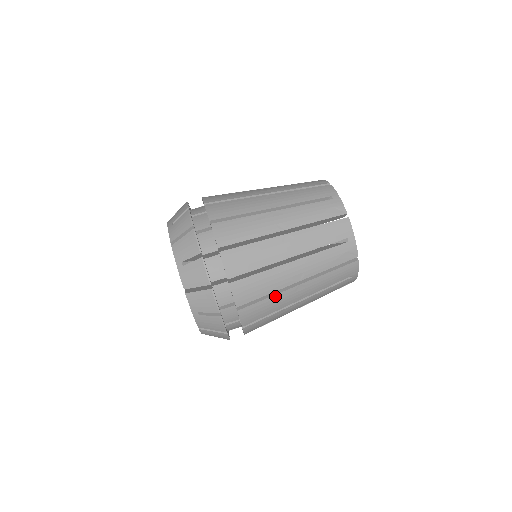
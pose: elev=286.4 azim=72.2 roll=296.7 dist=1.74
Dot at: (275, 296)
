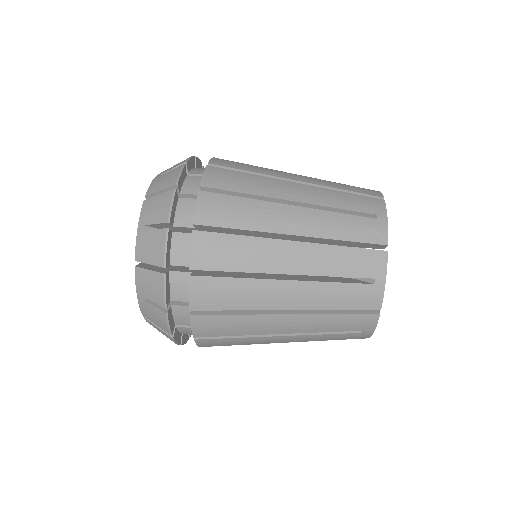
Dot at: (251, 239)
